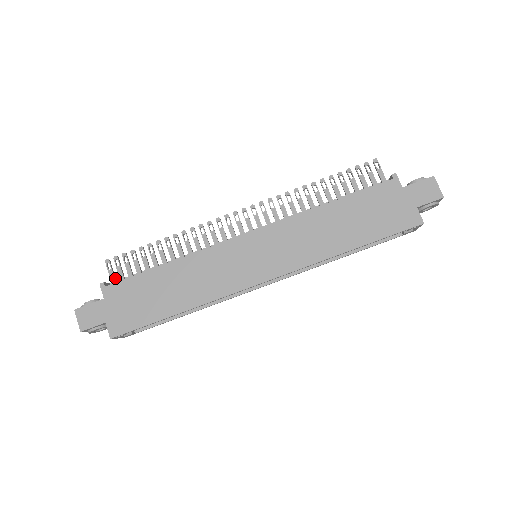
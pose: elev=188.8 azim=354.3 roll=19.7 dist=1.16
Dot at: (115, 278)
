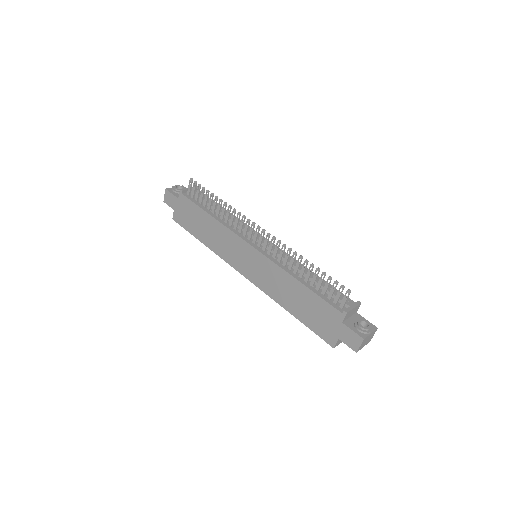
Dot at: (190, 191)
